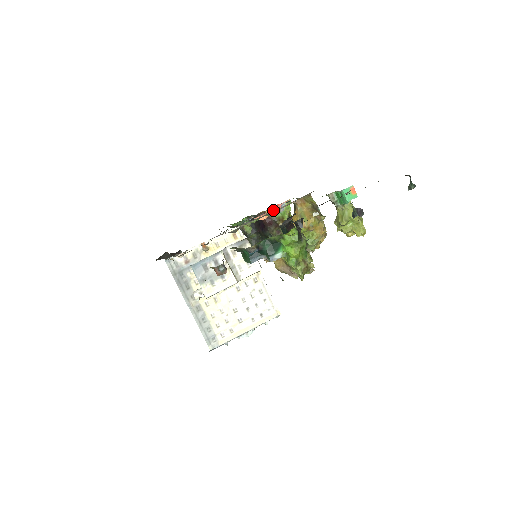
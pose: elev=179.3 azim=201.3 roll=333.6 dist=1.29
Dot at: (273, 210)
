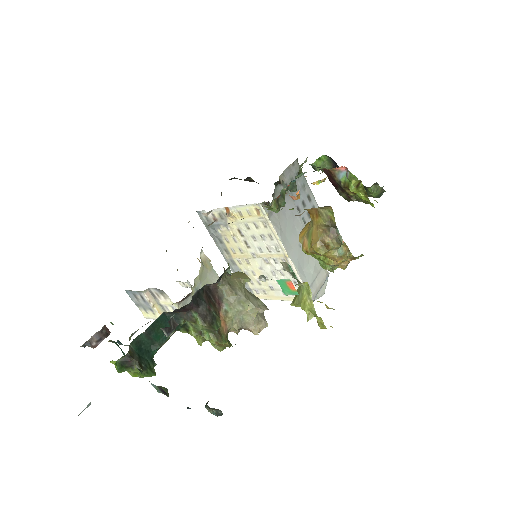
Dot at: occluded
